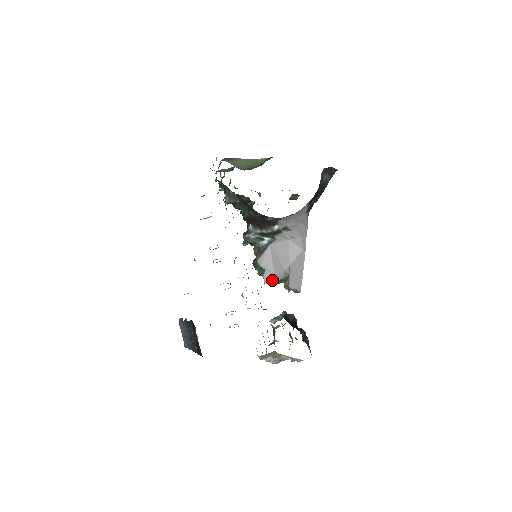
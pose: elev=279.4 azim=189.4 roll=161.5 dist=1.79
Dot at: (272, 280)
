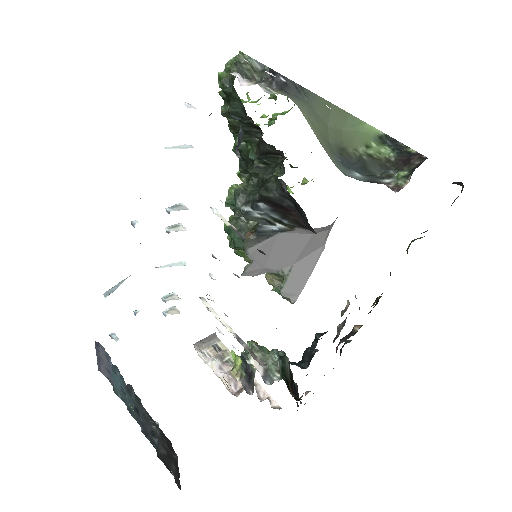
Dot at: (256, 273)
